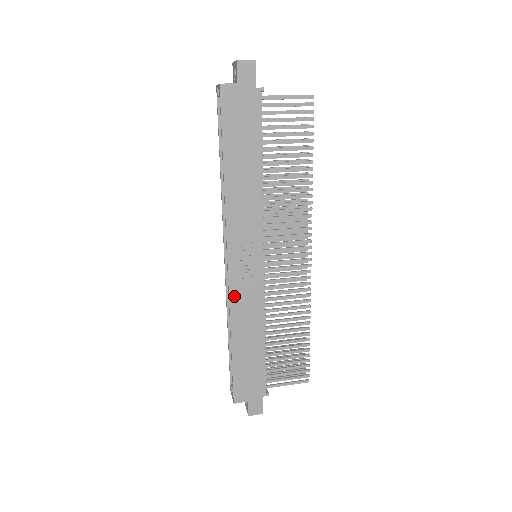
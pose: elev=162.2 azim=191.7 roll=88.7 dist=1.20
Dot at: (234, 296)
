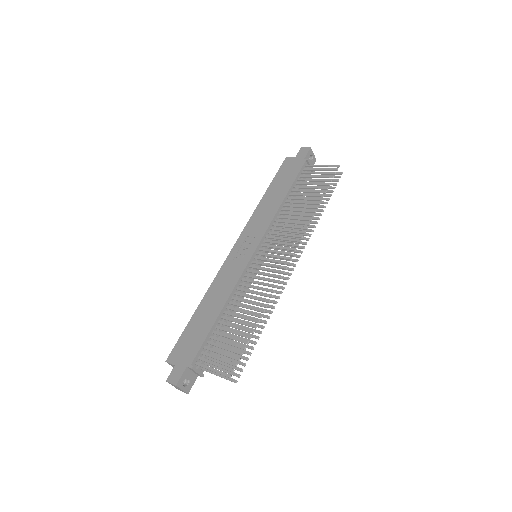
Dot at: (222, 271)
